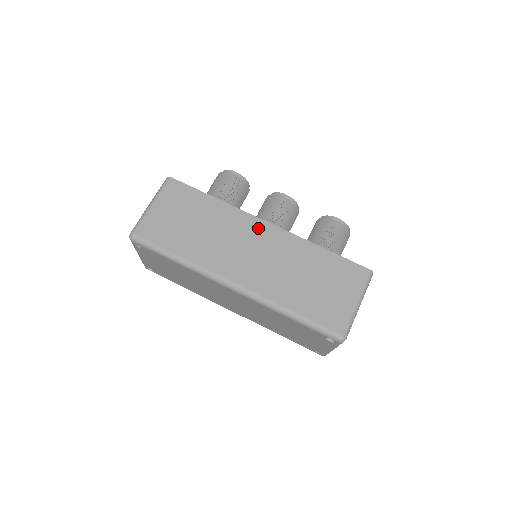
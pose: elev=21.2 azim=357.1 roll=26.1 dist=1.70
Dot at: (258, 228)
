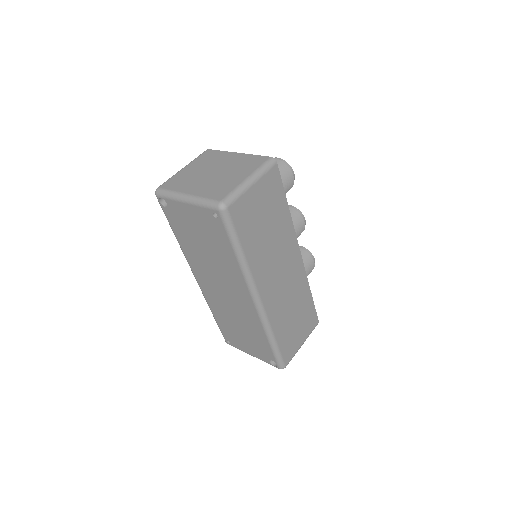
Dot at: (295, 256)
